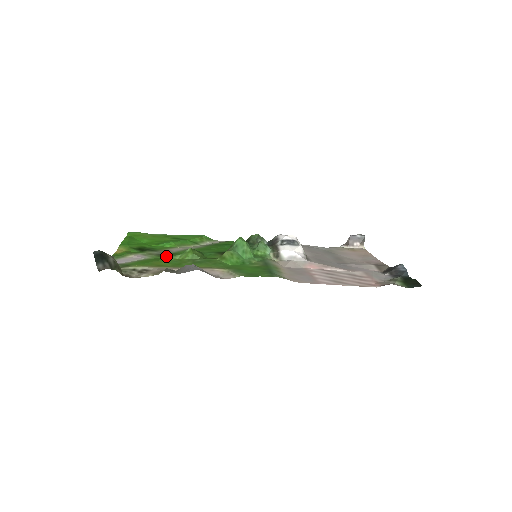
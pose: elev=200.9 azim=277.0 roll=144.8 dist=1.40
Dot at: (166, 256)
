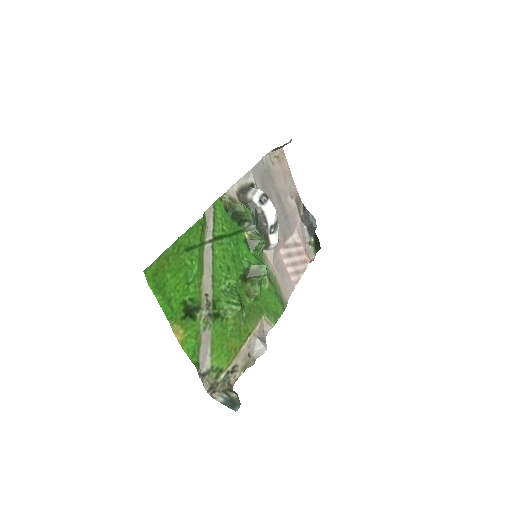
Dot at: (217, 316)
